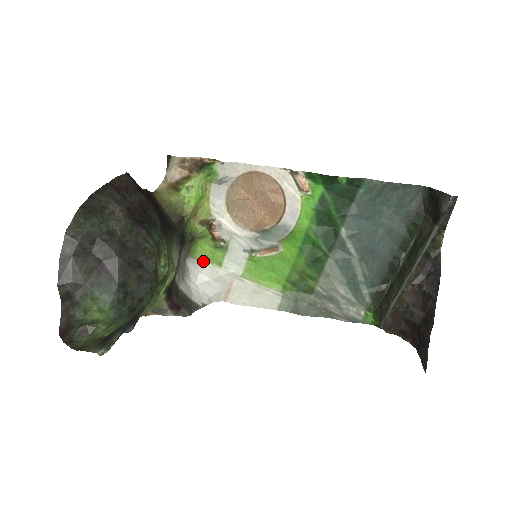
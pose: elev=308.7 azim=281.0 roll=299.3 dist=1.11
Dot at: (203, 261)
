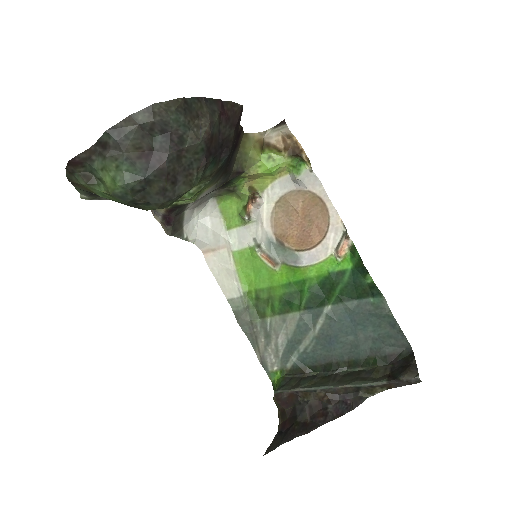
Dot at: (221, 212)
